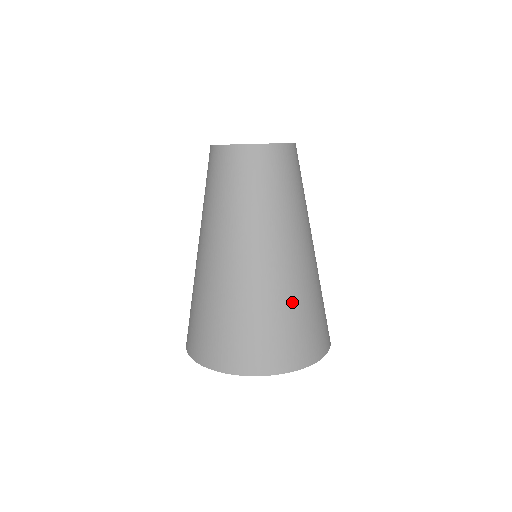
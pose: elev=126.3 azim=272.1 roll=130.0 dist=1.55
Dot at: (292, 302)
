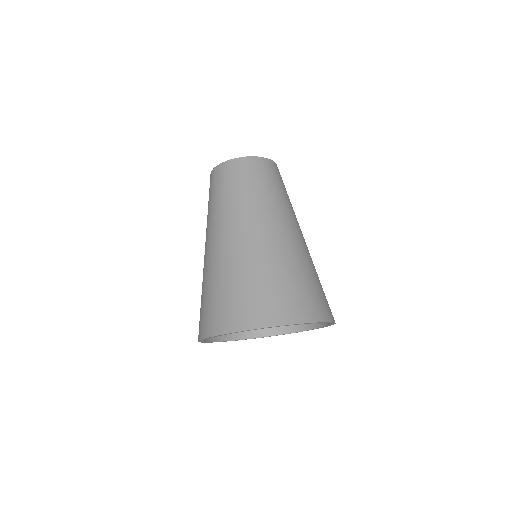
Dot at: (292, 266)
